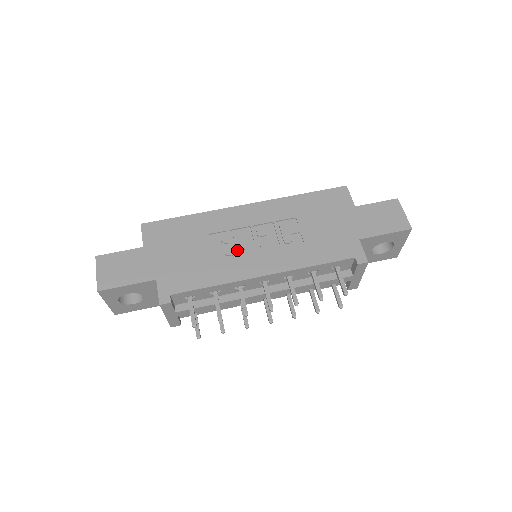
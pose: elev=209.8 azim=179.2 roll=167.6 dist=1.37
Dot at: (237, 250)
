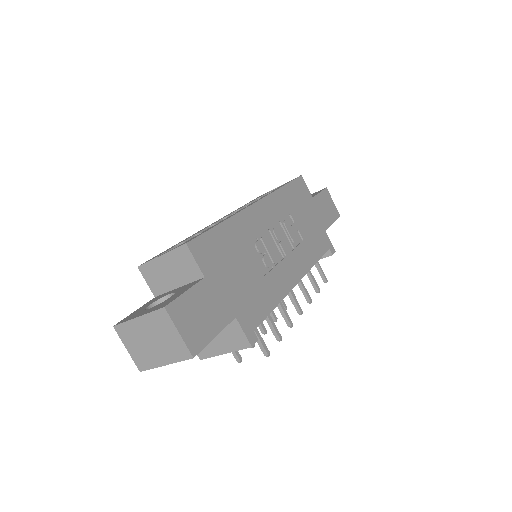
Dot at: (273, 260)
